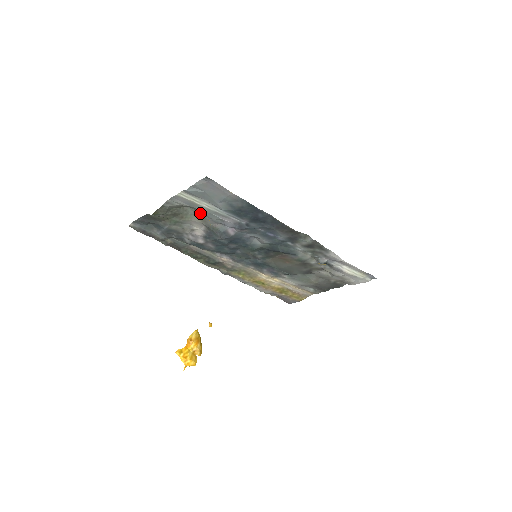
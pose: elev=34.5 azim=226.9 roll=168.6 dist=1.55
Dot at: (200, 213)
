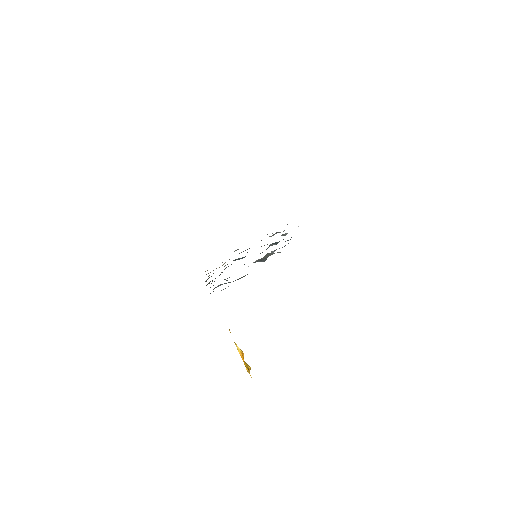
Dot at: (271, 253)
